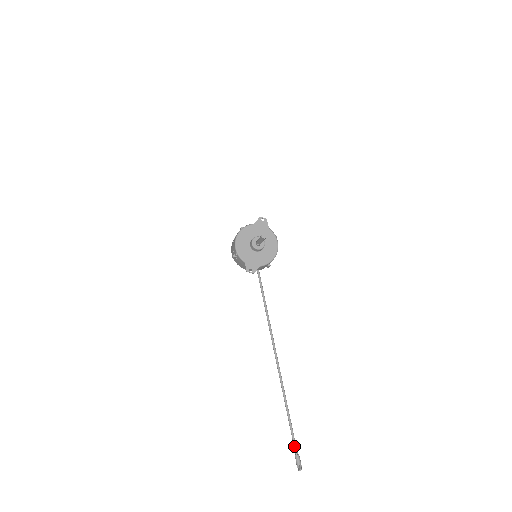
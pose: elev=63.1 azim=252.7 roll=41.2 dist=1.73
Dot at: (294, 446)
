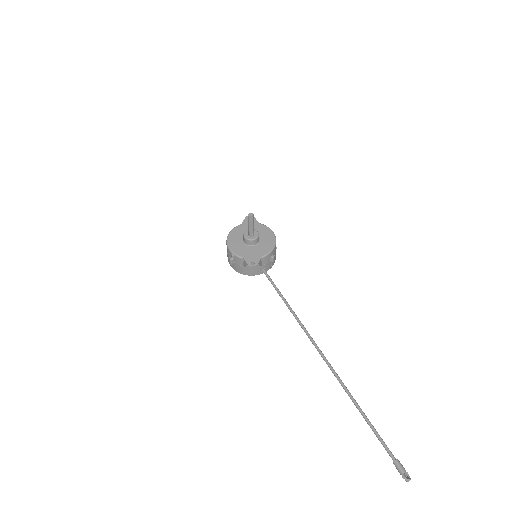
Dot at: (386, 449)
